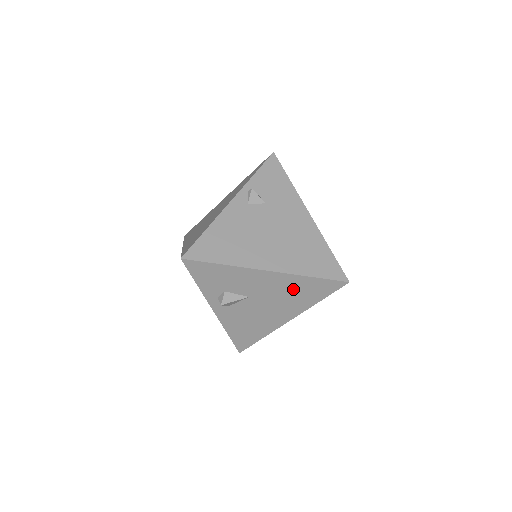
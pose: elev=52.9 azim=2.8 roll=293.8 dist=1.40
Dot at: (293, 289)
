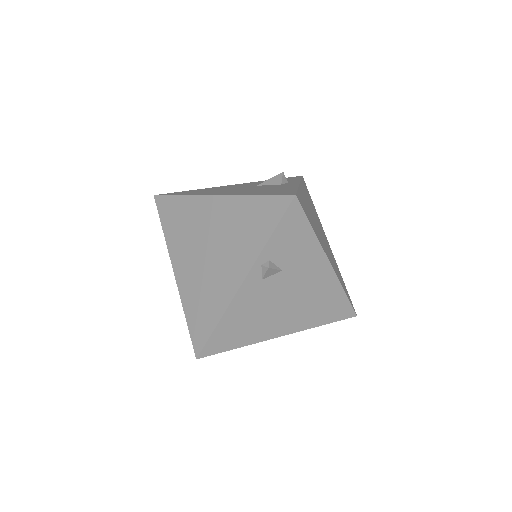
Dot at: occluded
